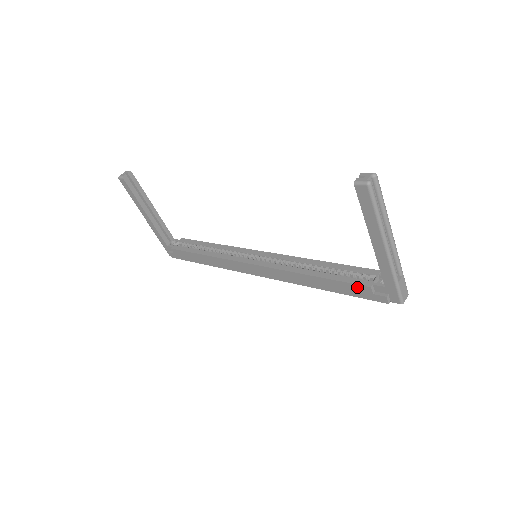
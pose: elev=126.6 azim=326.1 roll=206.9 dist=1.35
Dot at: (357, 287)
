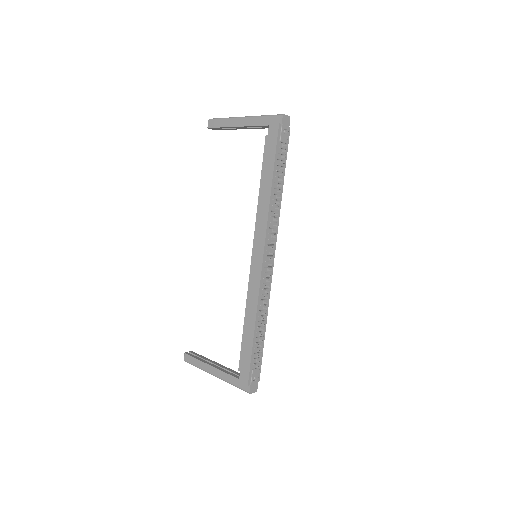
Dot at: (266, 148)
